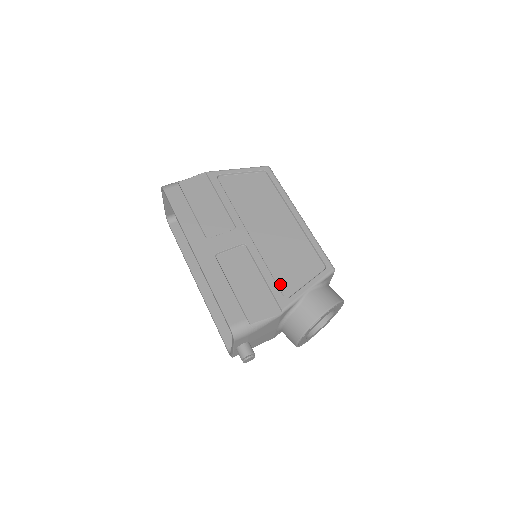
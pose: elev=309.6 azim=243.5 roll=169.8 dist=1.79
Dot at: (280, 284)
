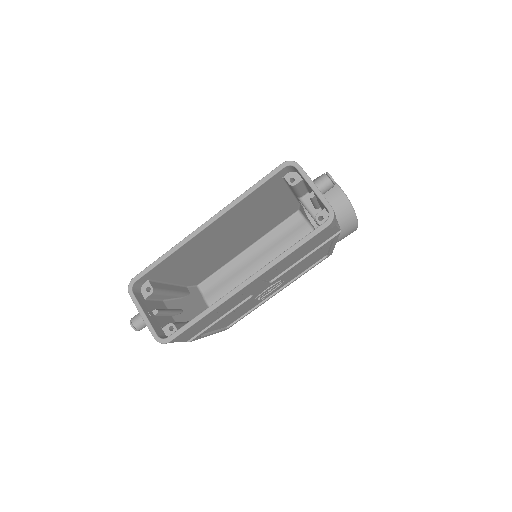
Dot at: occluded
